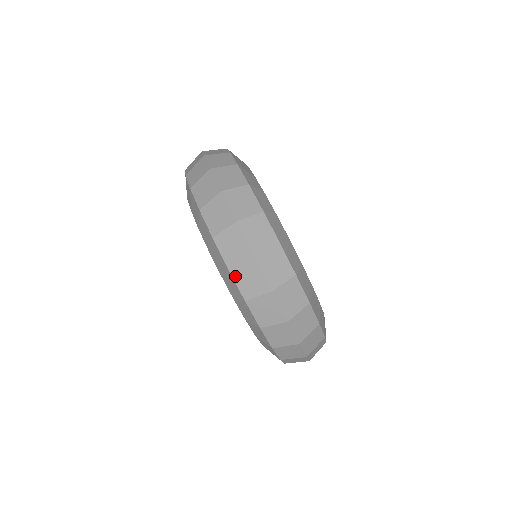
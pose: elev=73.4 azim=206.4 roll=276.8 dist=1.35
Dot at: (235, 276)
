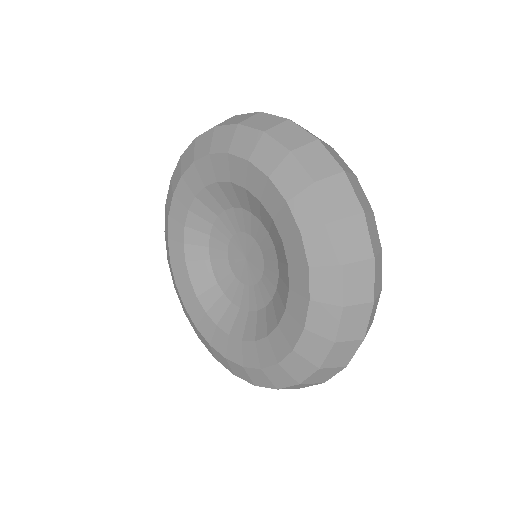
Dot at: (273, 135)
